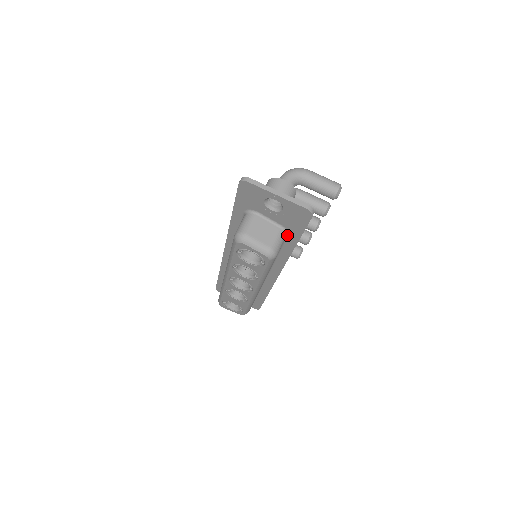
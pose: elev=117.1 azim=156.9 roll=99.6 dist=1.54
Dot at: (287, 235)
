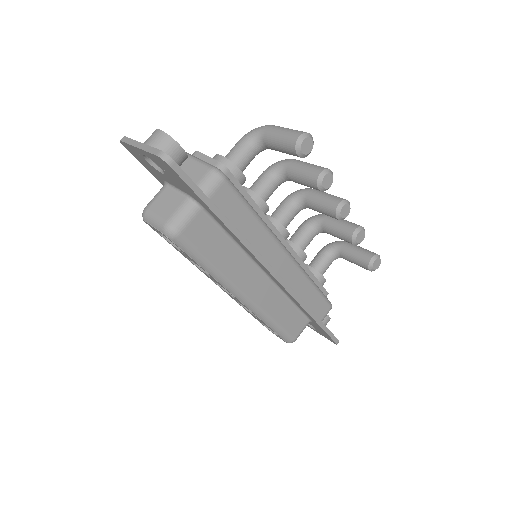
Dot at: (202, 207)
